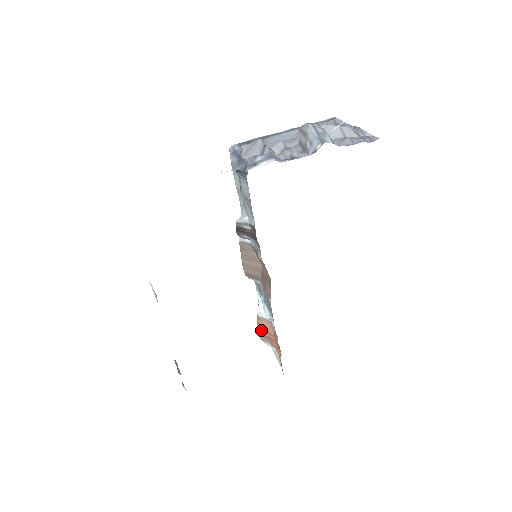
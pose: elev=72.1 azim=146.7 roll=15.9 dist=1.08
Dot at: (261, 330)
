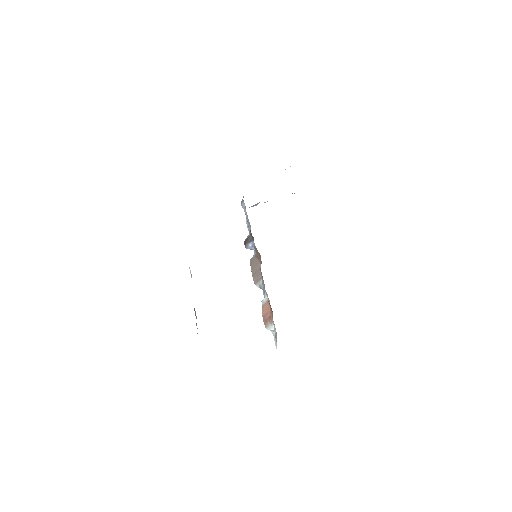
Dot at: (264, 316)
